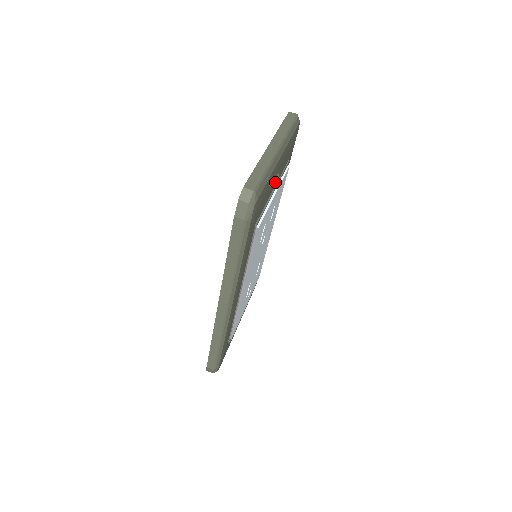
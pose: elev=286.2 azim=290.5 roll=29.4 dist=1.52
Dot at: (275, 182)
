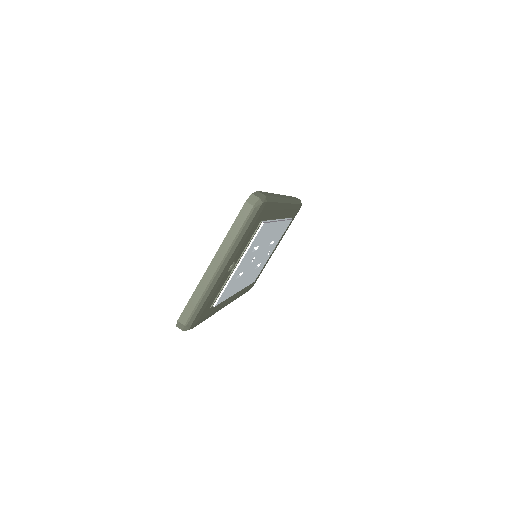
Dot at: occluded
